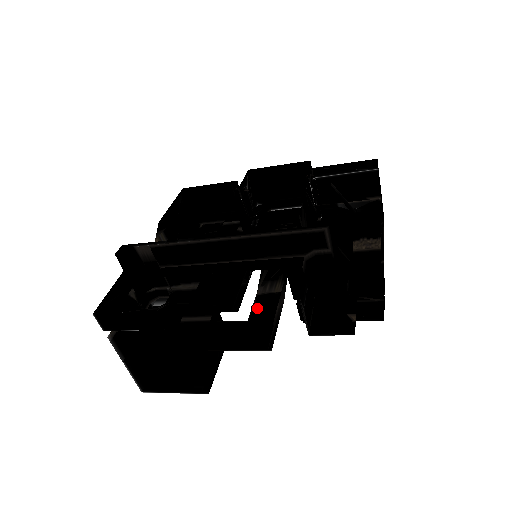
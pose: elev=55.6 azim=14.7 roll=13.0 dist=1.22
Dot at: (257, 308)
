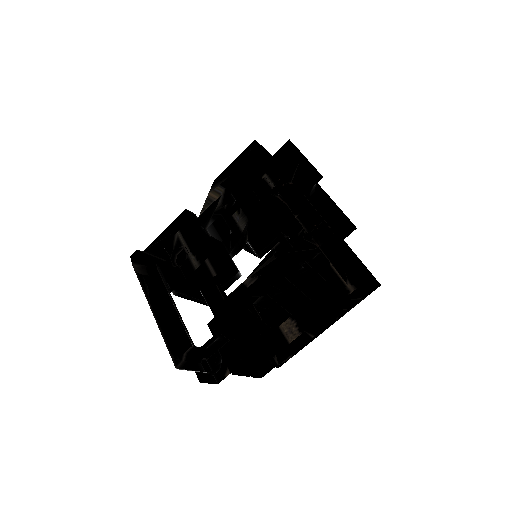
Dot at: (234, 294)
